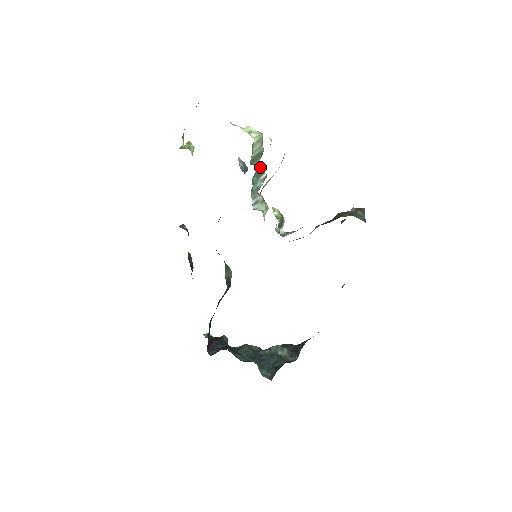
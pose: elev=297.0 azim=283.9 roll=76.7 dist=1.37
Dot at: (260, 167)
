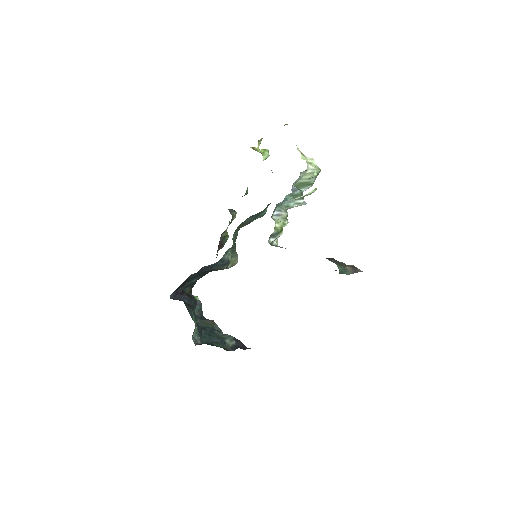
Dot at: (301, 192)
